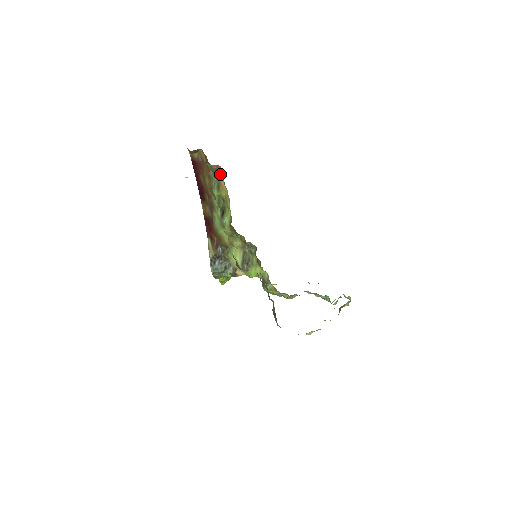
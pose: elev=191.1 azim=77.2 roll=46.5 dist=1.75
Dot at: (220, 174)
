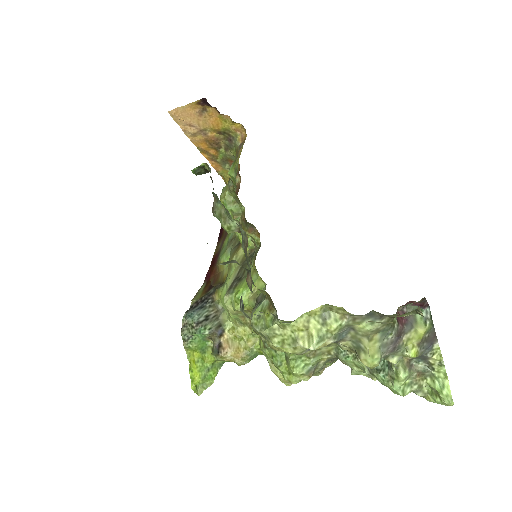
Dot at: occluded
